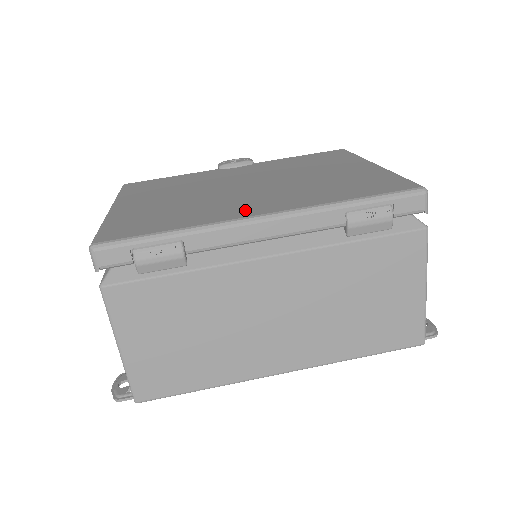
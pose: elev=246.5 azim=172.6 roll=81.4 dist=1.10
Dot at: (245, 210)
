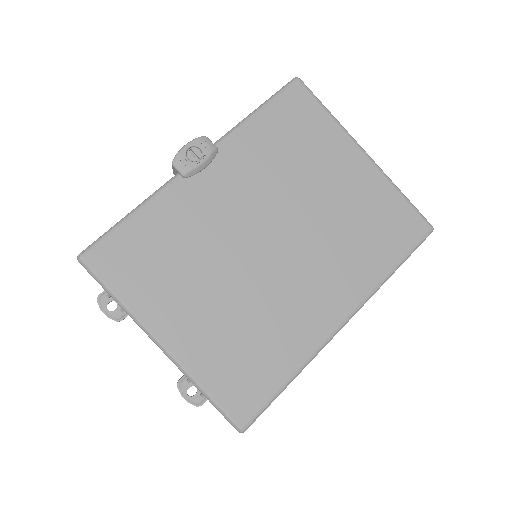
Dot at: (323, 316)
